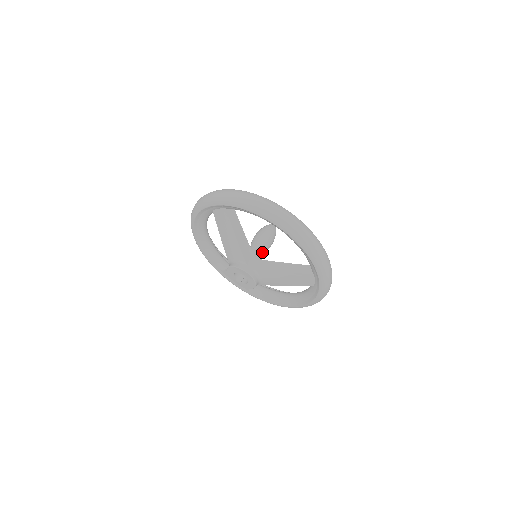
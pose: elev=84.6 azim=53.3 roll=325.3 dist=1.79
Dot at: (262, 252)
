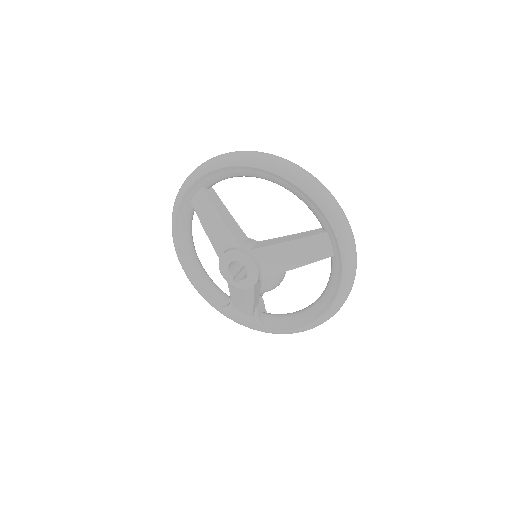
Dot at: (272, 283)
